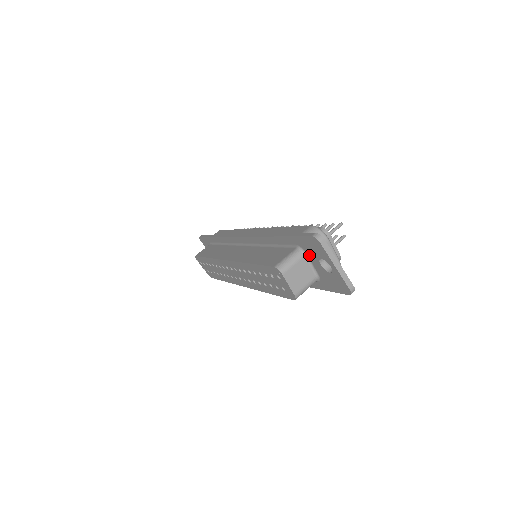
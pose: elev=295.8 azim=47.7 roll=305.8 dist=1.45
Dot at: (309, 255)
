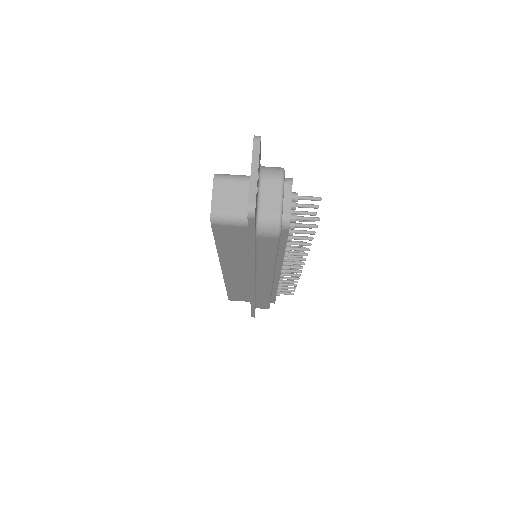
Dot at: occluded
